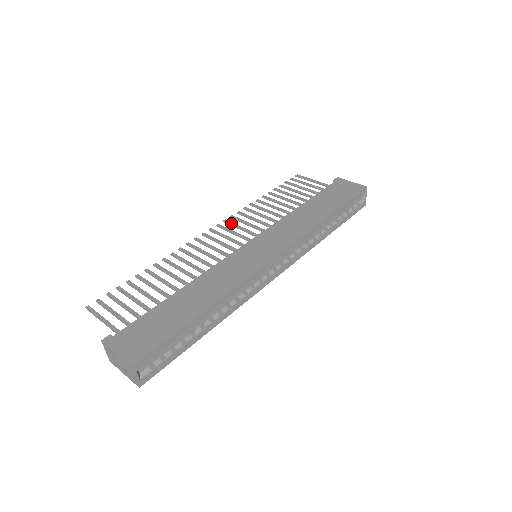
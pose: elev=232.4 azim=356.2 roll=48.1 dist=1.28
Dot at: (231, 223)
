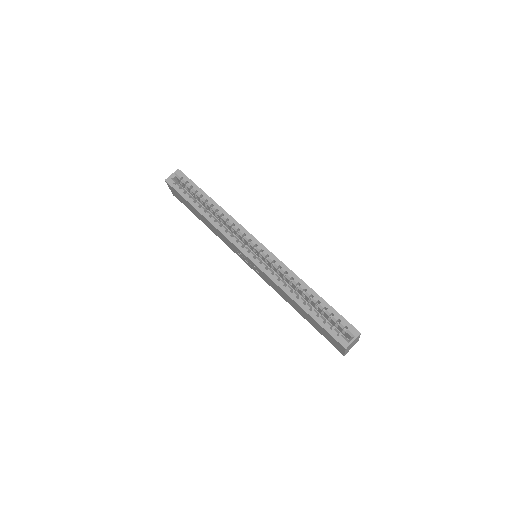
Dot at: occluded
